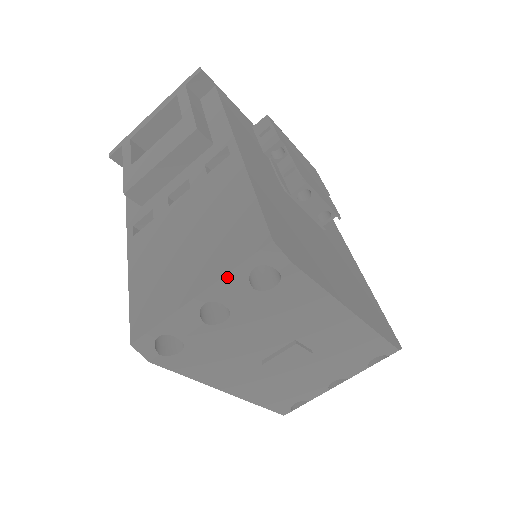
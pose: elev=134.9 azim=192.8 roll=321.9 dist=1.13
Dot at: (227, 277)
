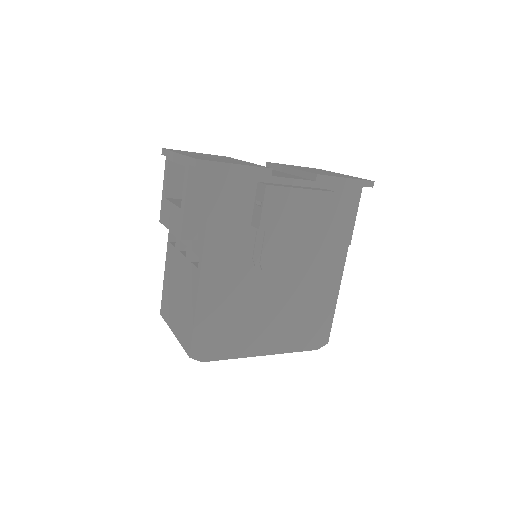
Dot at: (180, 343)
